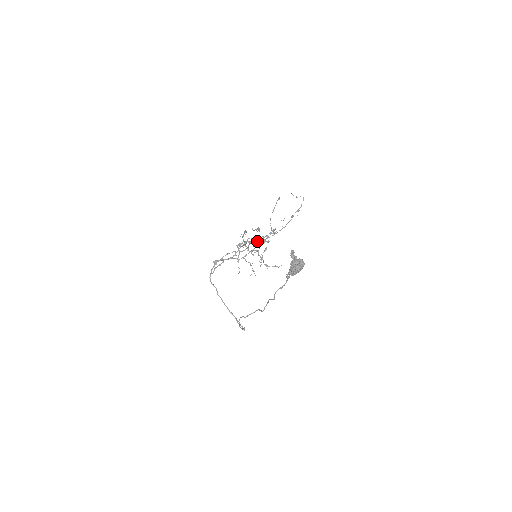
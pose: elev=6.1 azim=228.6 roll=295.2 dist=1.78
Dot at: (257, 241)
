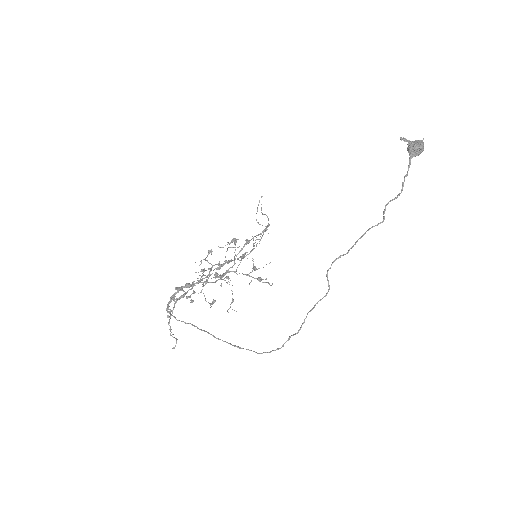
Dot at: (241, 249)
